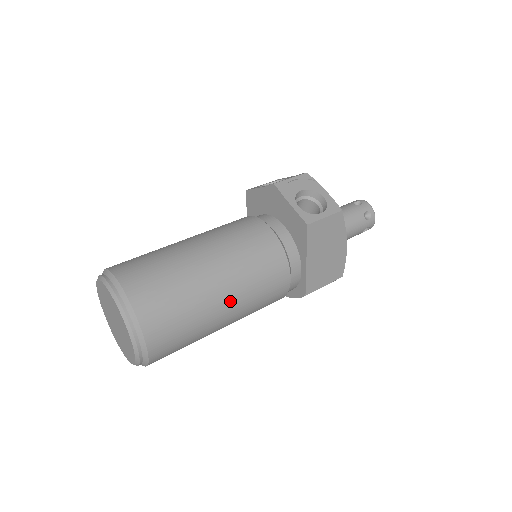
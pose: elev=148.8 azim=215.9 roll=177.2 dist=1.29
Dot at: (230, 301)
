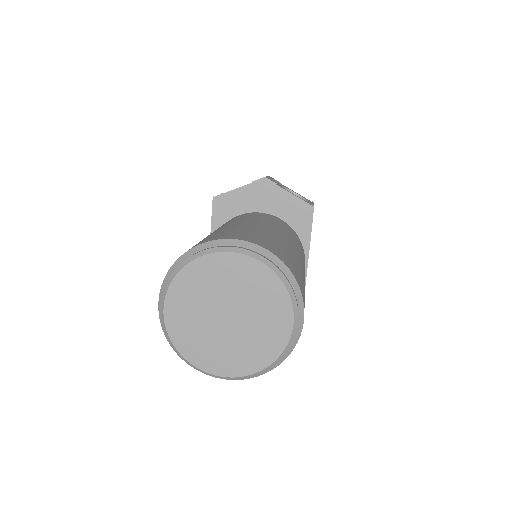
Dot at: occluded
